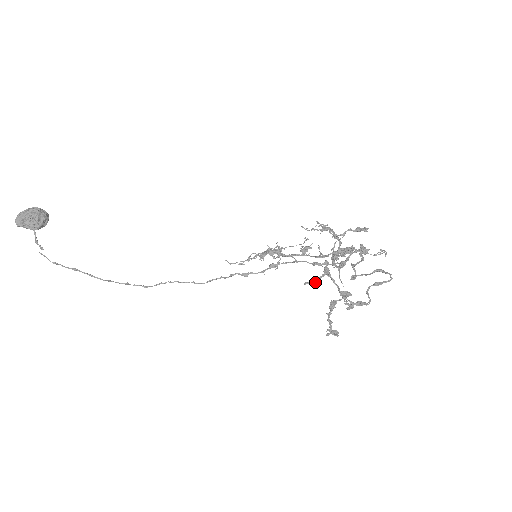
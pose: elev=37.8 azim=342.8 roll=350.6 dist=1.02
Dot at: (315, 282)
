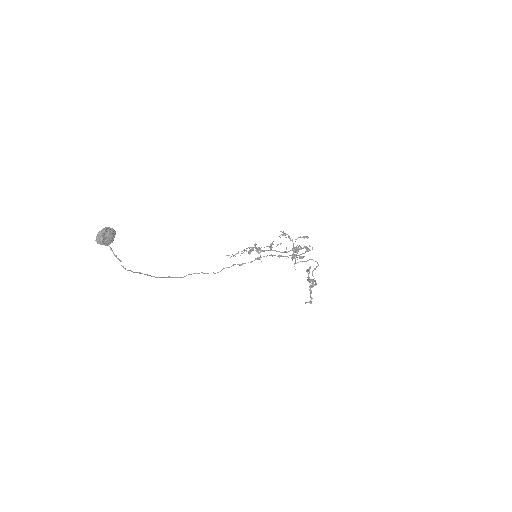
Dot at: (310, 280)
